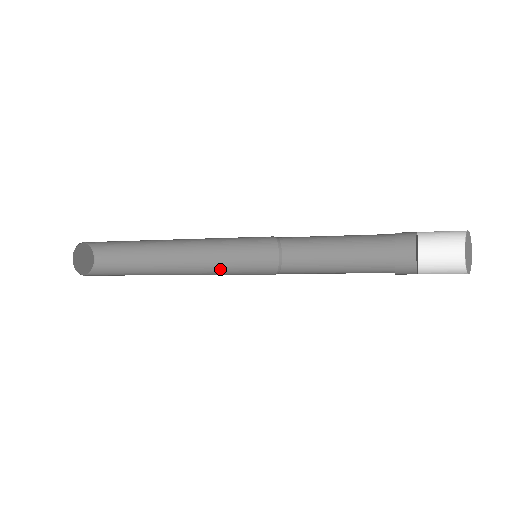
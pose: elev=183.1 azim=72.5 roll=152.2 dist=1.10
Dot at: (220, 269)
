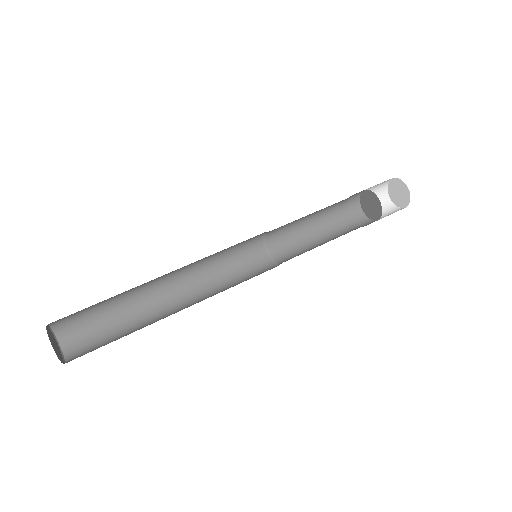
Dot at: (218, 283)
